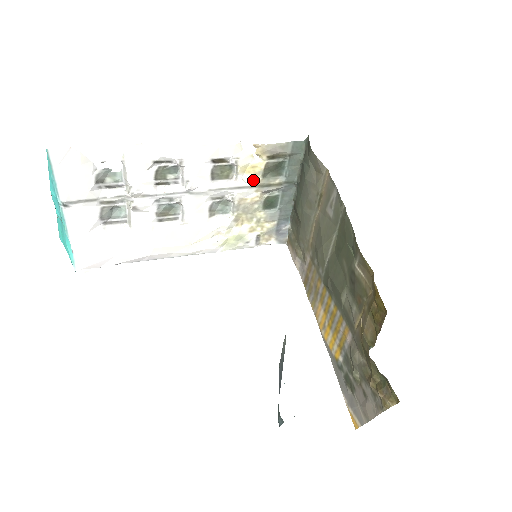
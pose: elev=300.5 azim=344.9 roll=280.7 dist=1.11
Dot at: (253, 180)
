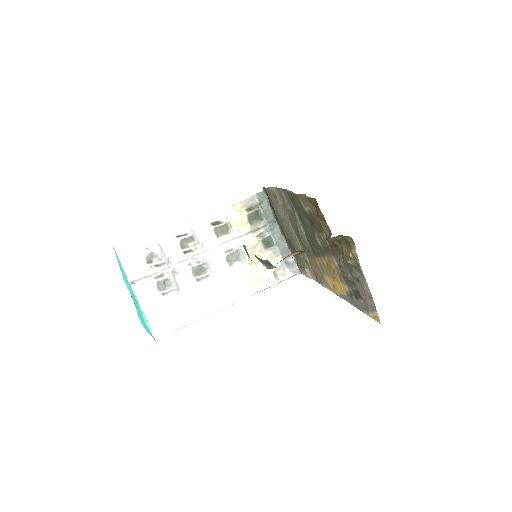
Dot at: (246, 230)
